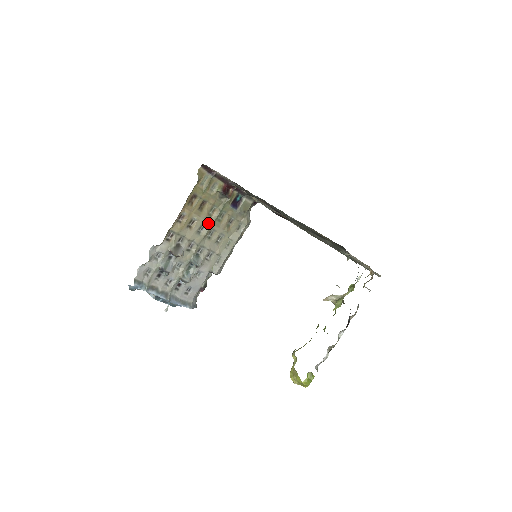
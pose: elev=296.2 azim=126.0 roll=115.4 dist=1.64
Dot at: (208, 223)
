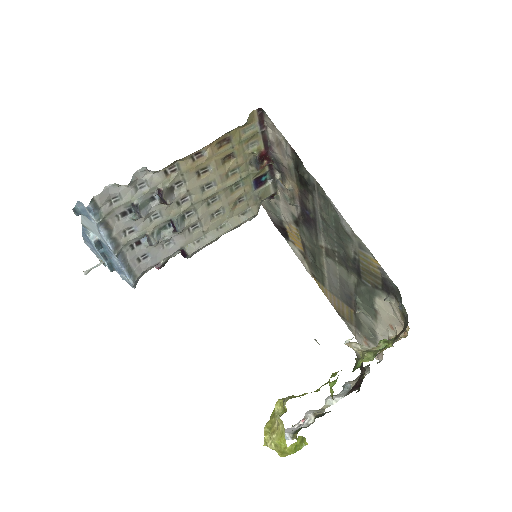
Dot at: (219, 184)
